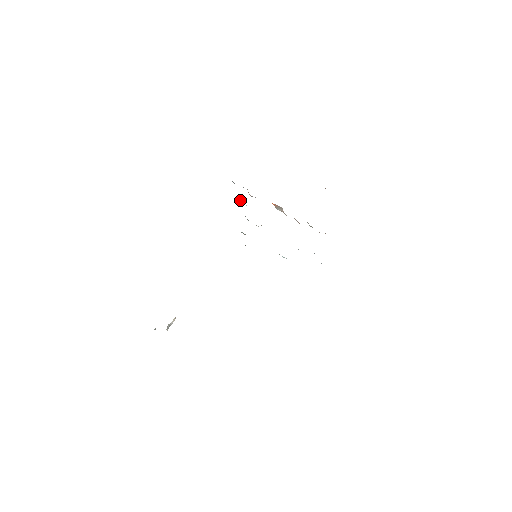
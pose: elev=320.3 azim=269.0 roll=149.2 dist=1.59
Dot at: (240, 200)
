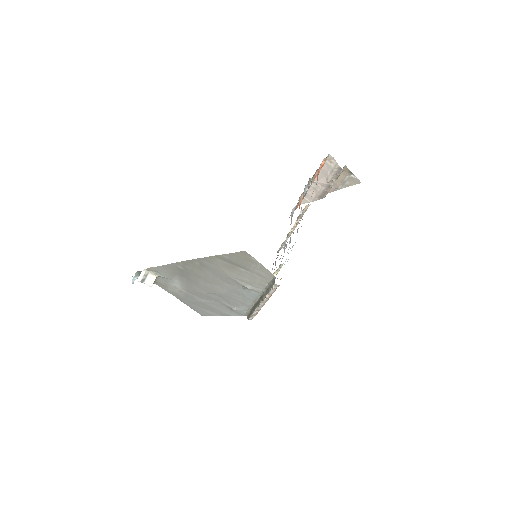
Dot at: occluded
